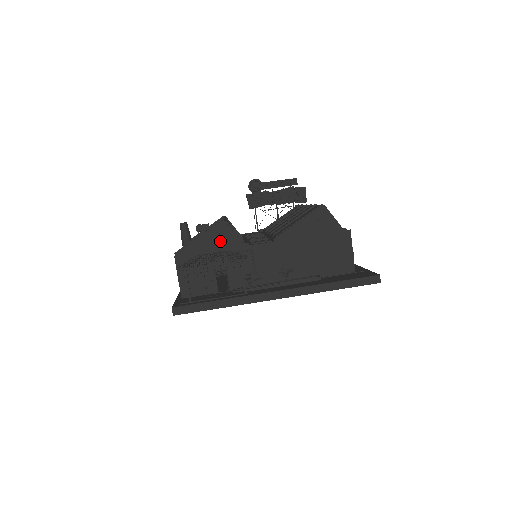
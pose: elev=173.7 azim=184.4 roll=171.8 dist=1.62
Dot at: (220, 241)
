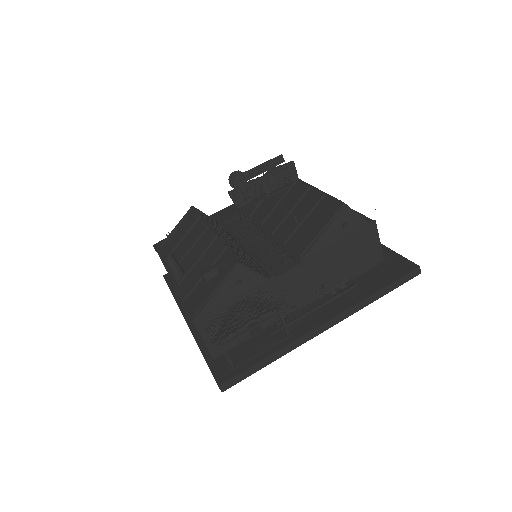
Dot at: (242, 287)
